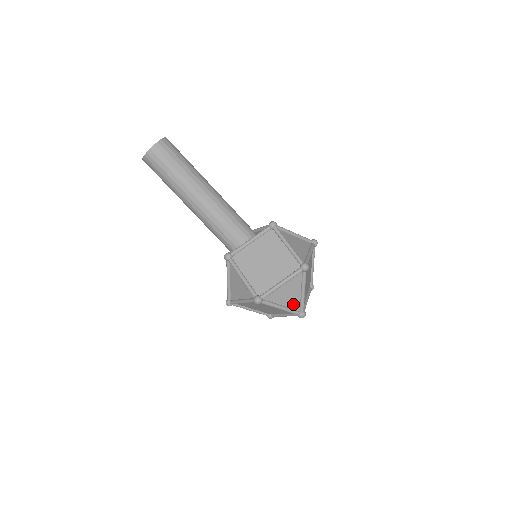
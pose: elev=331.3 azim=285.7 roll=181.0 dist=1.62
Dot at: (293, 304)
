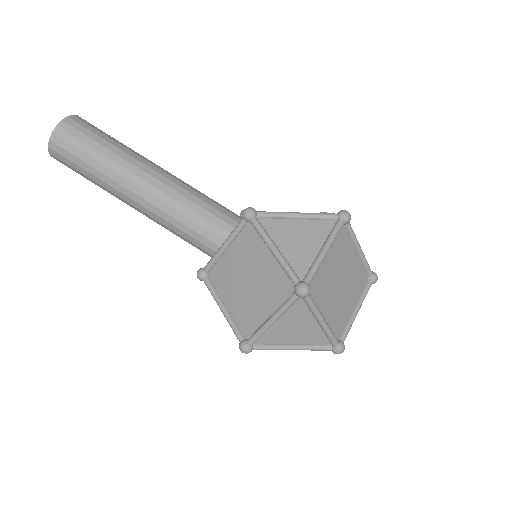
Dot at: (313, 338)
